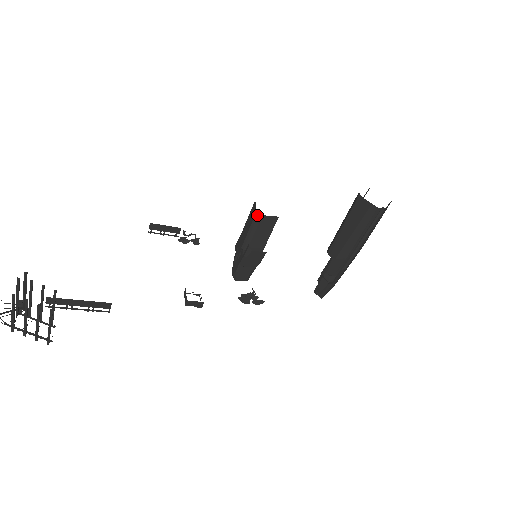
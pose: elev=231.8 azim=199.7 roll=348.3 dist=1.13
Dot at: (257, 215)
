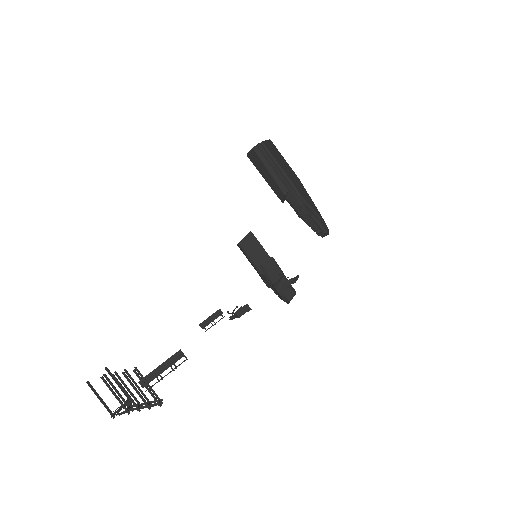
Dot at: (239, 245)
